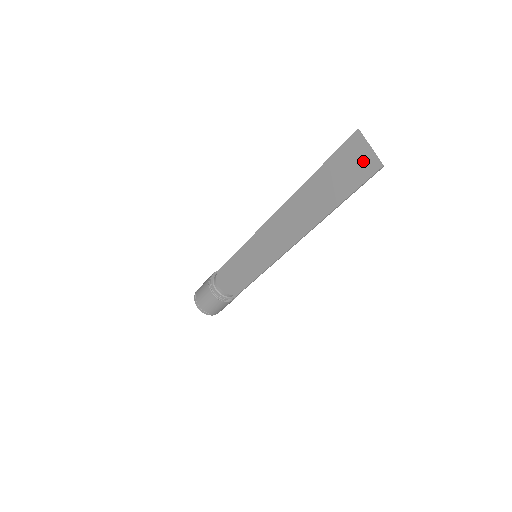
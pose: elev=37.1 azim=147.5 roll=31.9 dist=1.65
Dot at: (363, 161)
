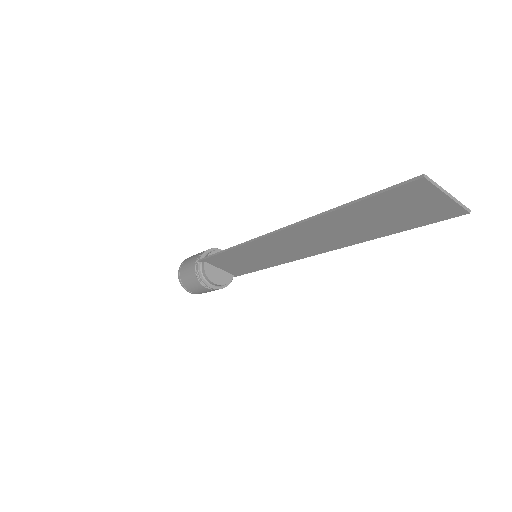
Dot at: (434, 207)
